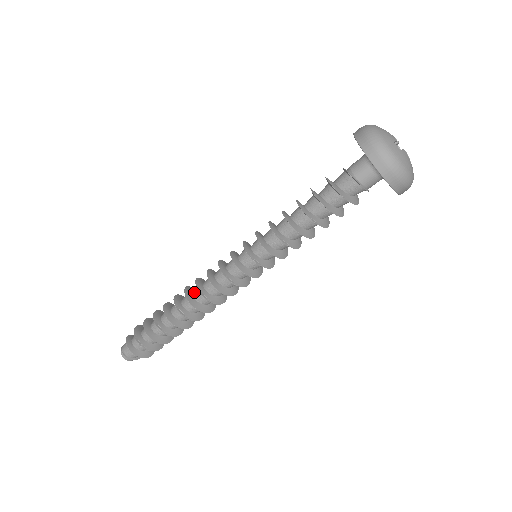
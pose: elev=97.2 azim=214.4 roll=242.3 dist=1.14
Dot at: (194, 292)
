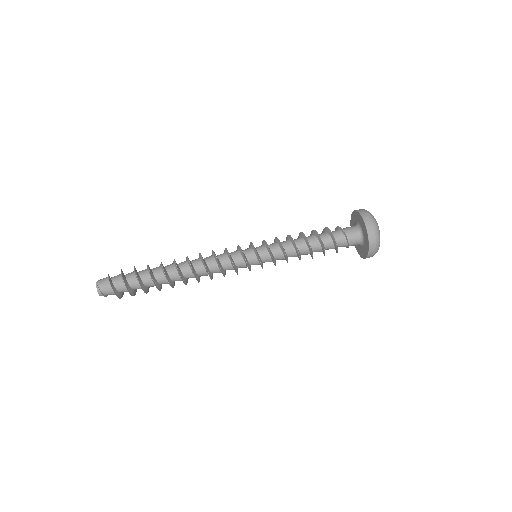
Dot at: (197, 266)
